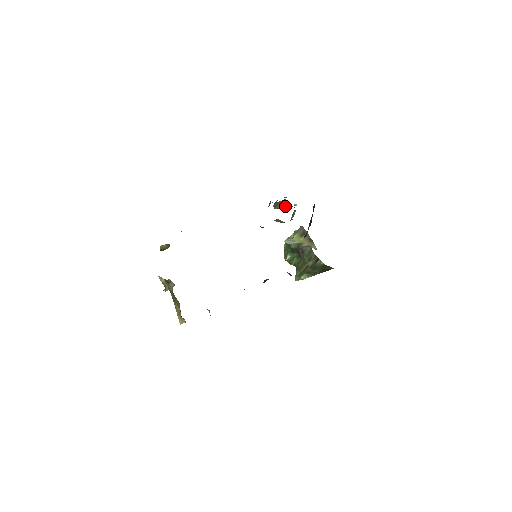
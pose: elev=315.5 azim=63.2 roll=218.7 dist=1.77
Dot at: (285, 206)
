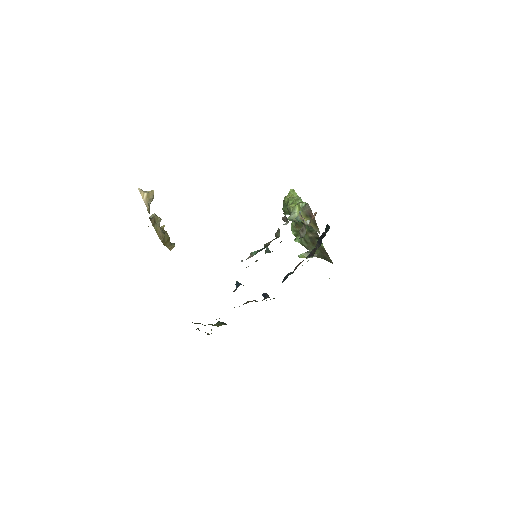
Dot at: occluded
